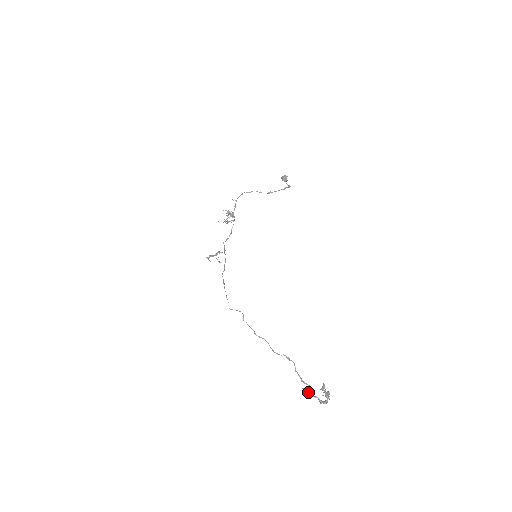
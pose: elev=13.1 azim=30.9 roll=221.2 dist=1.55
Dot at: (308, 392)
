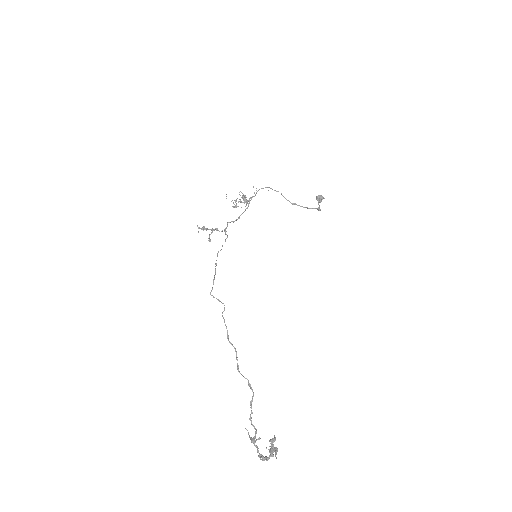
Dot at: occluded
